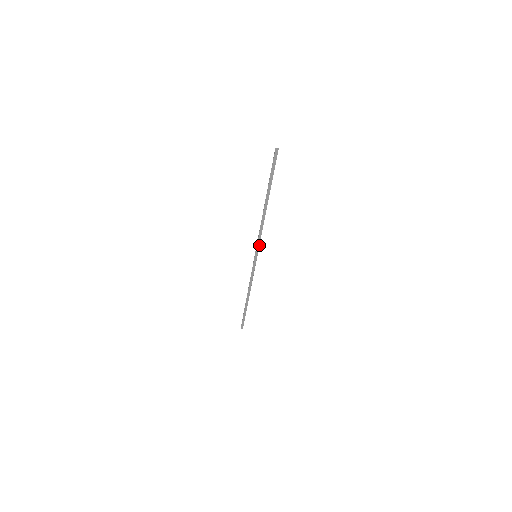
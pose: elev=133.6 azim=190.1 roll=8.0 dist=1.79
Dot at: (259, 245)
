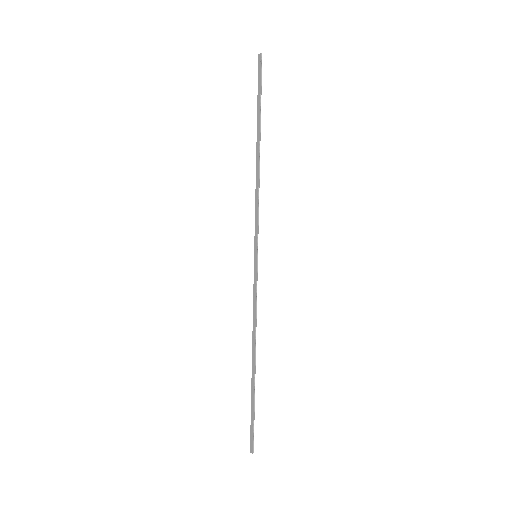
Dot at: (258, 232)
